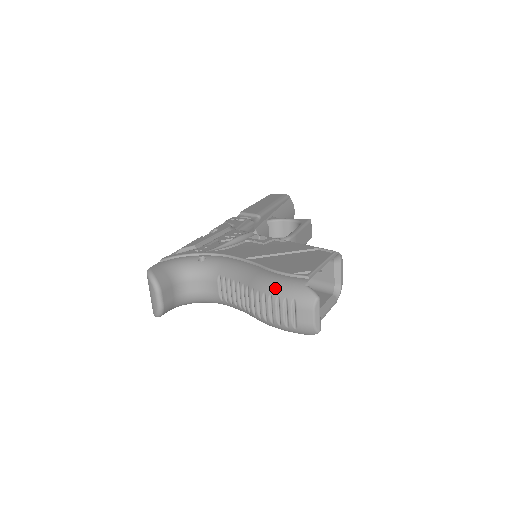
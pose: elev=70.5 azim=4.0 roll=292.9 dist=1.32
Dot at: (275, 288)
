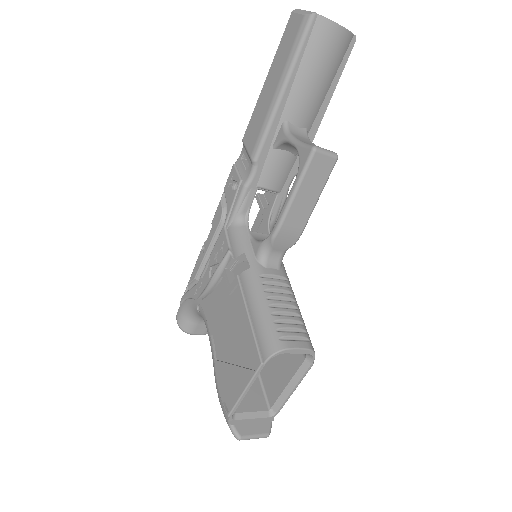
Dot at: occluded
